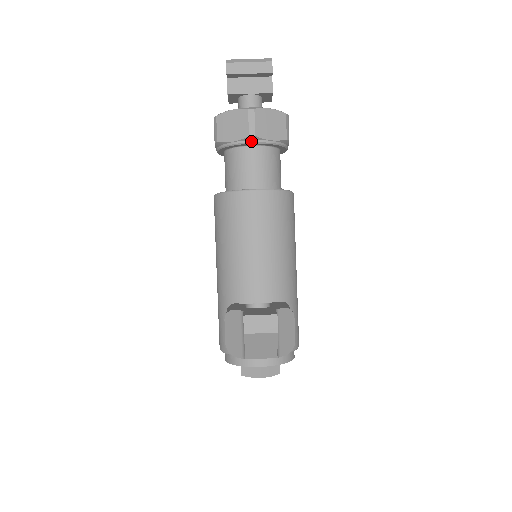
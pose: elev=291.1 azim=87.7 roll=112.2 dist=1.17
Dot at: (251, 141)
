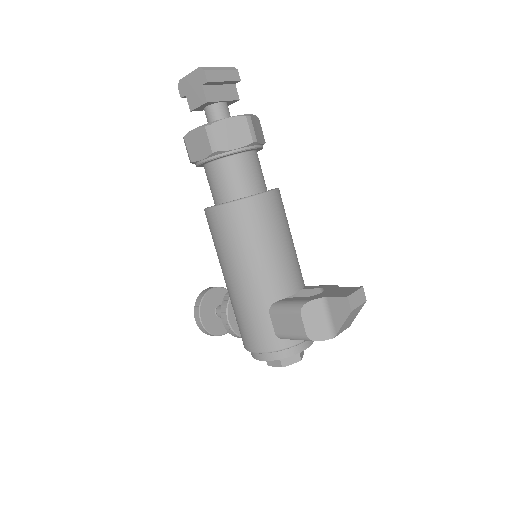
Dot at: (252, 147)
